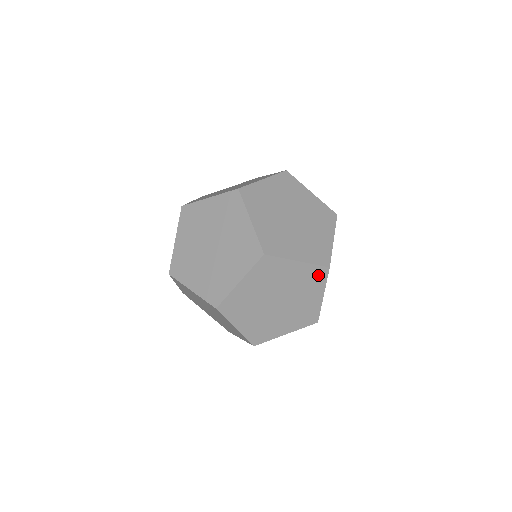
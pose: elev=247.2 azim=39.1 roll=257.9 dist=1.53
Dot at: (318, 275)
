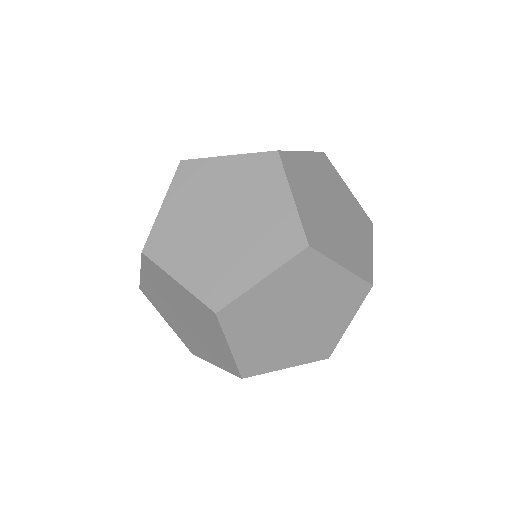
Dot at: (306, 263)
